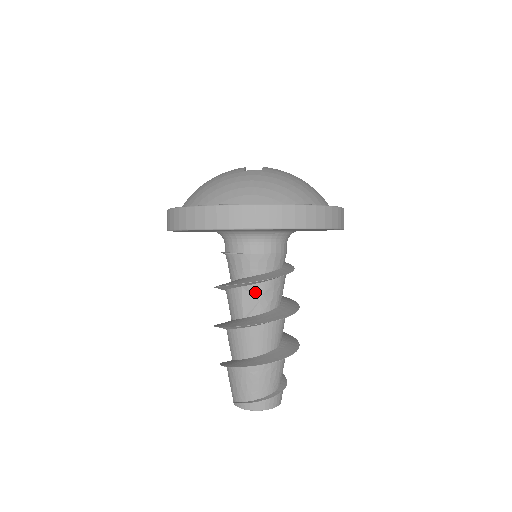
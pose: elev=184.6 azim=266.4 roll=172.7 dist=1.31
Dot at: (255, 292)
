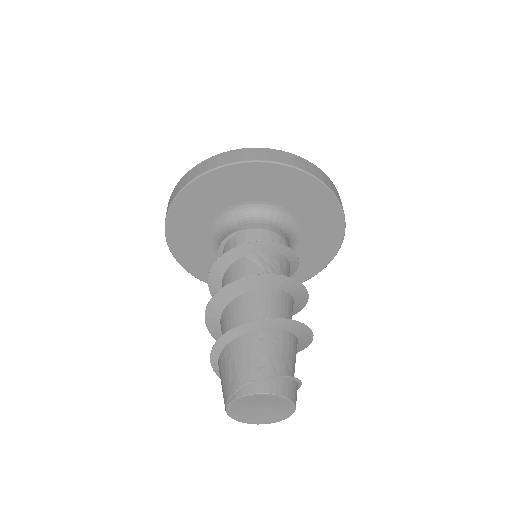
Dot at: (260, 260)
